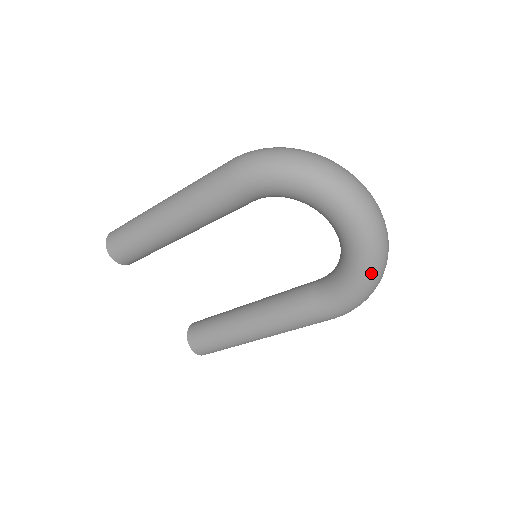
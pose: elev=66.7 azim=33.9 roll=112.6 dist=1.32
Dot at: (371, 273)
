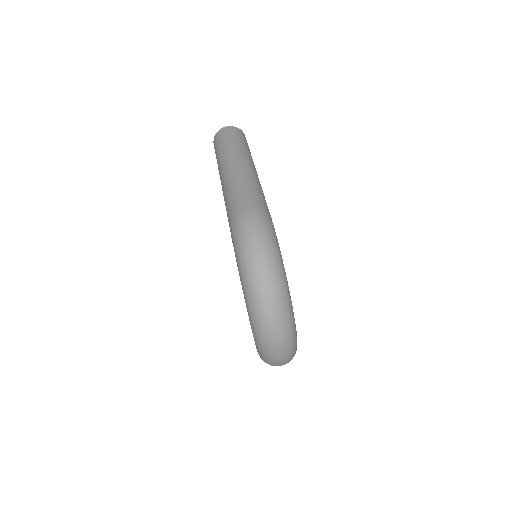
Dot at: occluded
